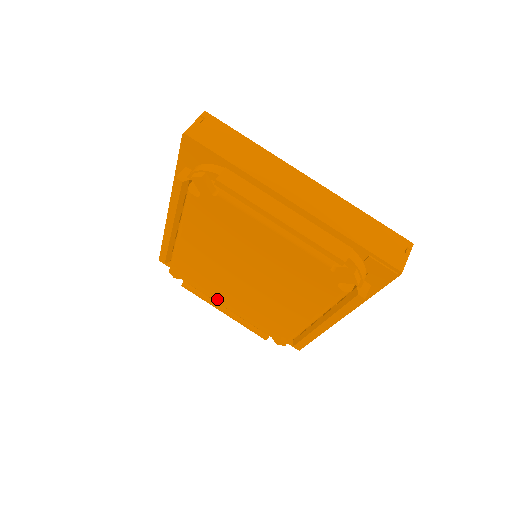
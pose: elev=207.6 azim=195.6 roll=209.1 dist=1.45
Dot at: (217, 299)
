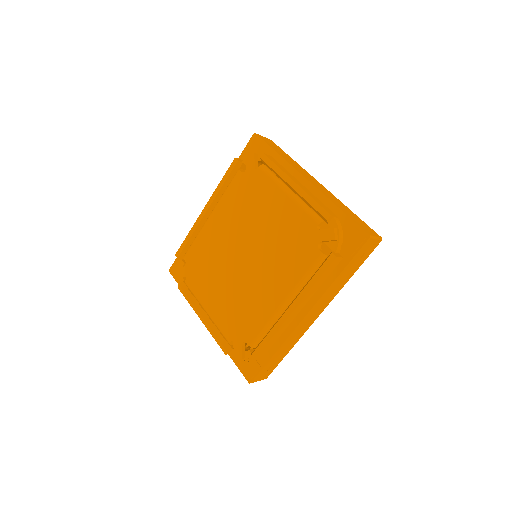
Dot at: (203, 298)
